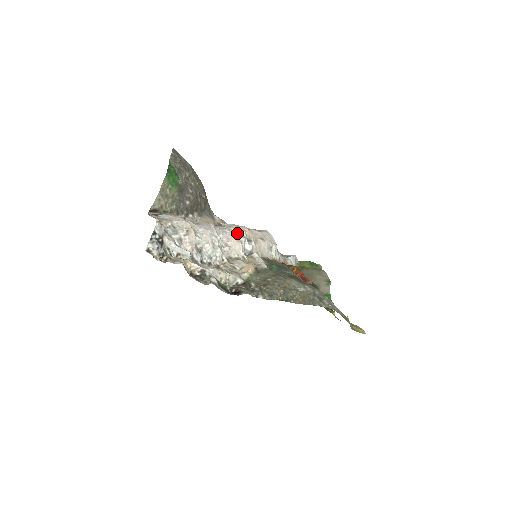
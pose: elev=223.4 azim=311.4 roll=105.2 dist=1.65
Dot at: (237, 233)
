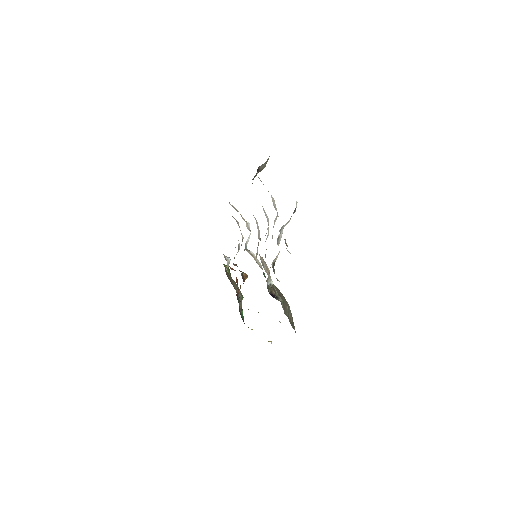
Dot at: (247, 222)
